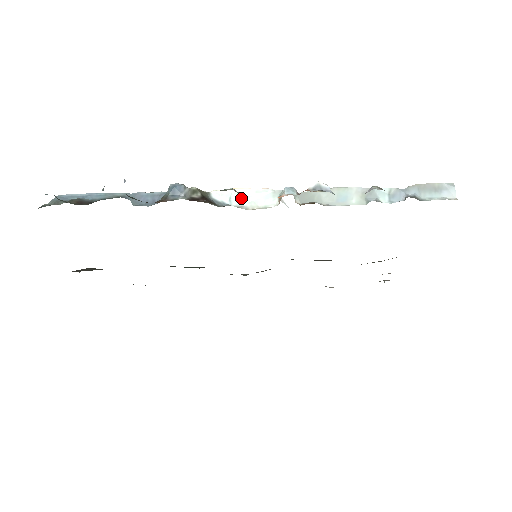
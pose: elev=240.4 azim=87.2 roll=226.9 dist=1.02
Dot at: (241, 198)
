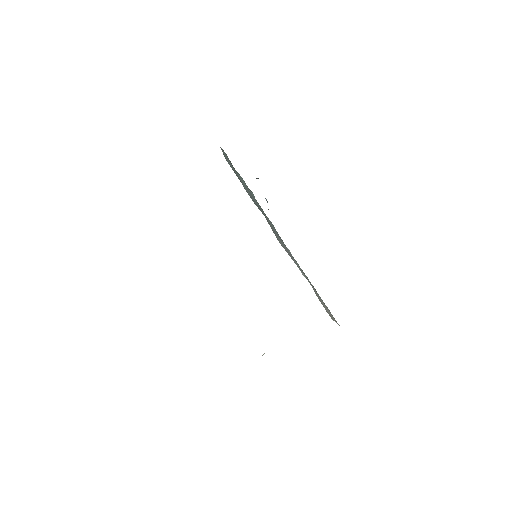
Dot at: occluded
